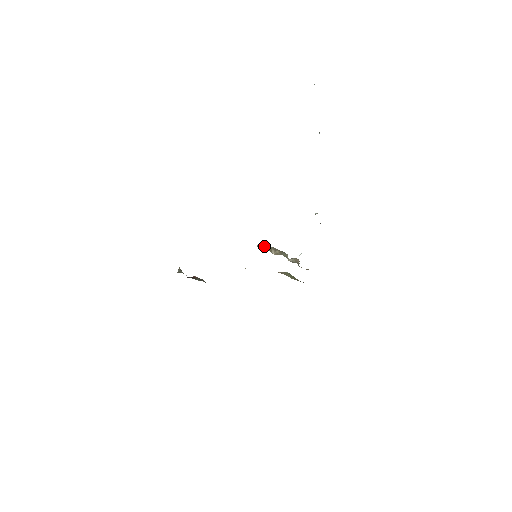
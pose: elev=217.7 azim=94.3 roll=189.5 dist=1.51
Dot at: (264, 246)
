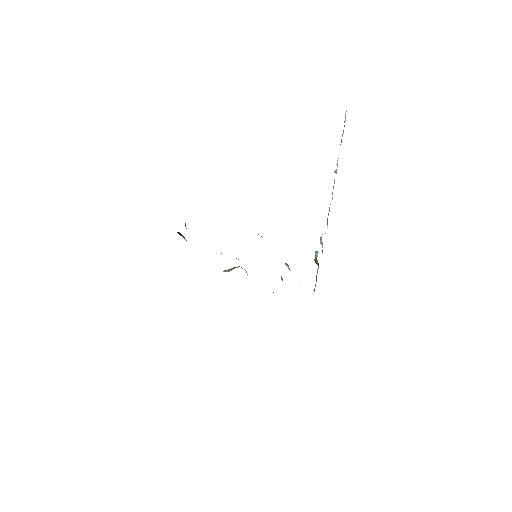
Dot at: (287, 264)
